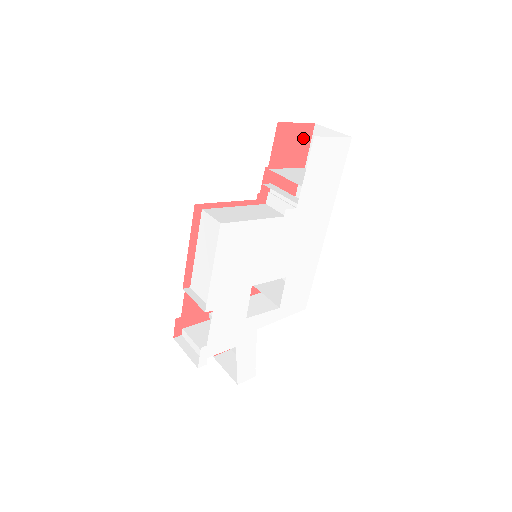
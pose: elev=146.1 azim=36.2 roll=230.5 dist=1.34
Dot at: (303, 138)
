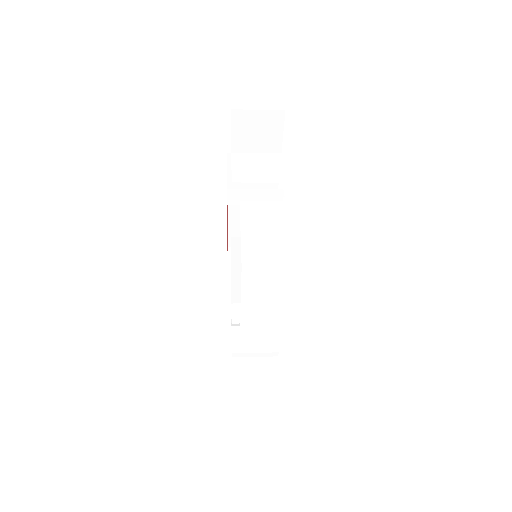
Dot at: occluded
